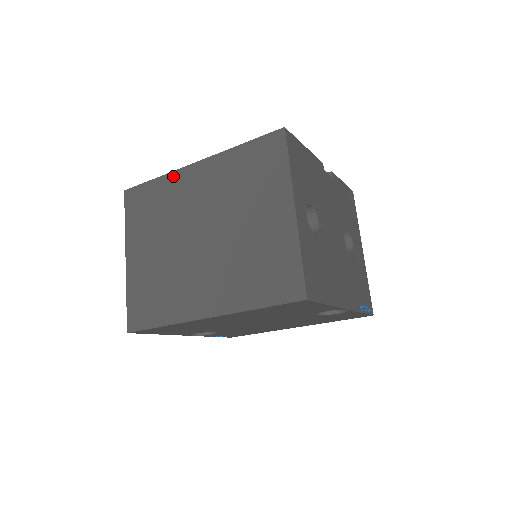
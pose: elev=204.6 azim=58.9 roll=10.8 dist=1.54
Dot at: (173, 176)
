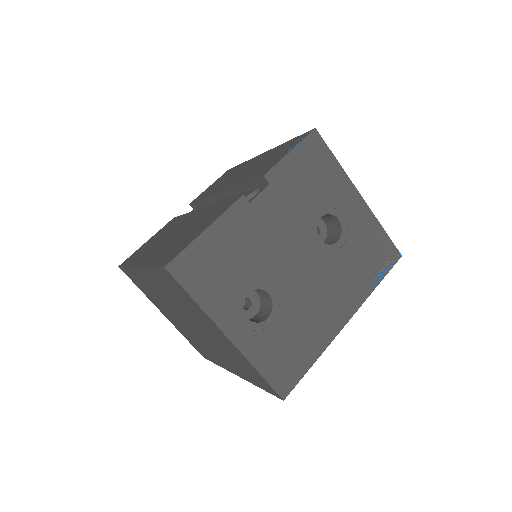
Dot at: (134, 271)
